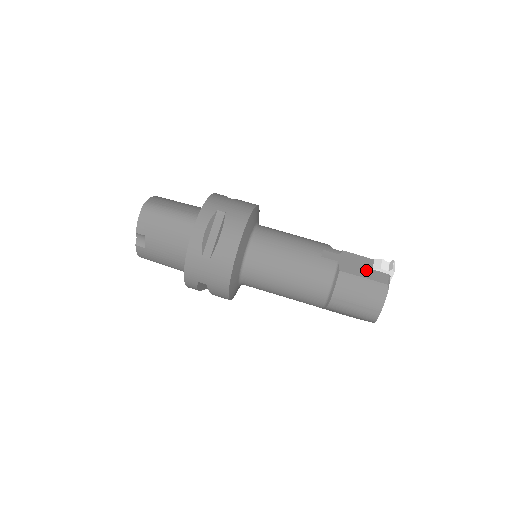
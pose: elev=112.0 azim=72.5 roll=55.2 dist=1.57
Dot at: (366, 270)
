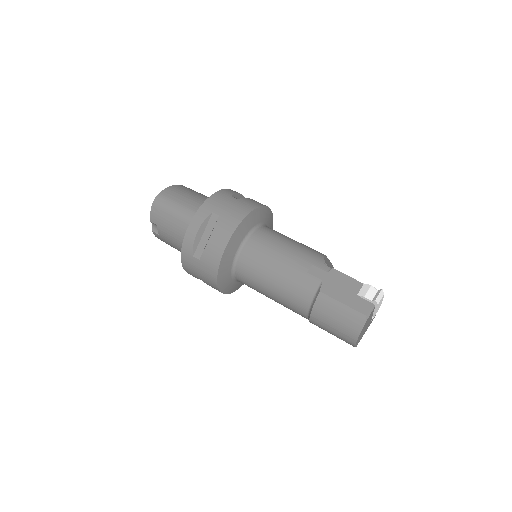
Dot at: (349, 295)
